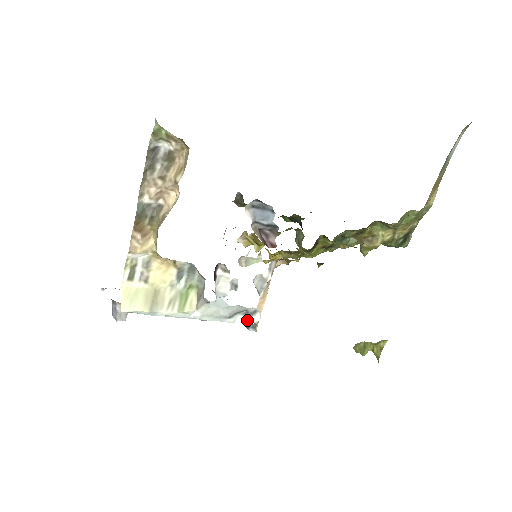
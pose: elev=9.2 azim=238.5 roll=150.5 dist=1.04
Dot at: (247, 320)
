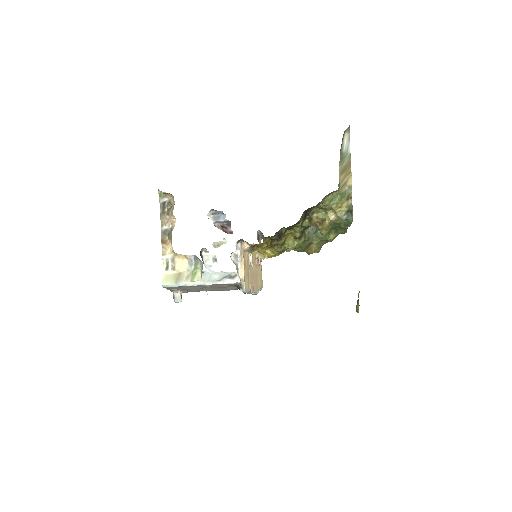
Dot at: (231, 281)
